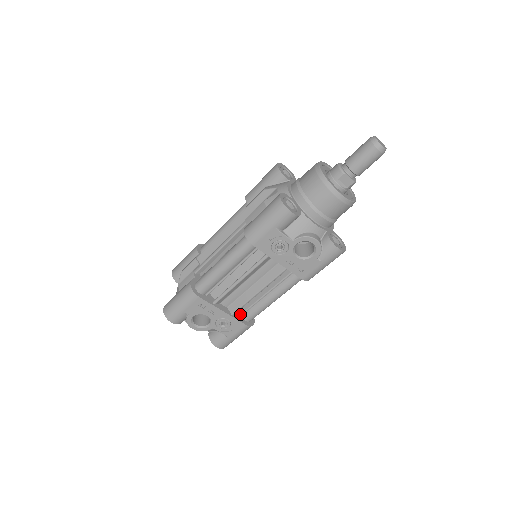
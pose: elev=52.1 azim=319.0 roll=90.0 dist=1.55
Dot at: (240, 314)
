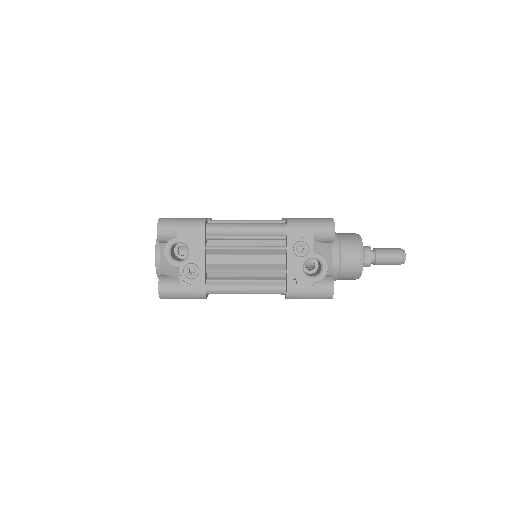
Dot at: (208, 279)
